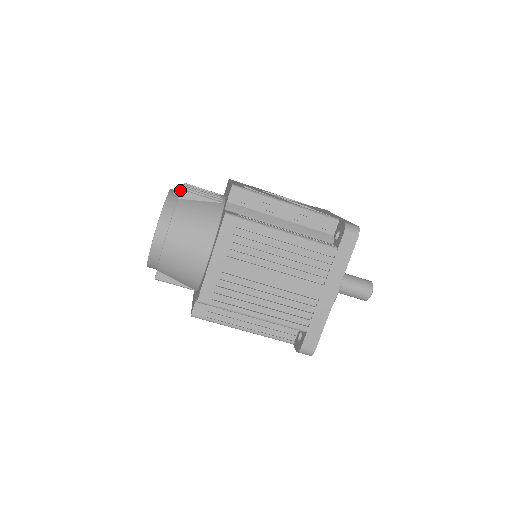
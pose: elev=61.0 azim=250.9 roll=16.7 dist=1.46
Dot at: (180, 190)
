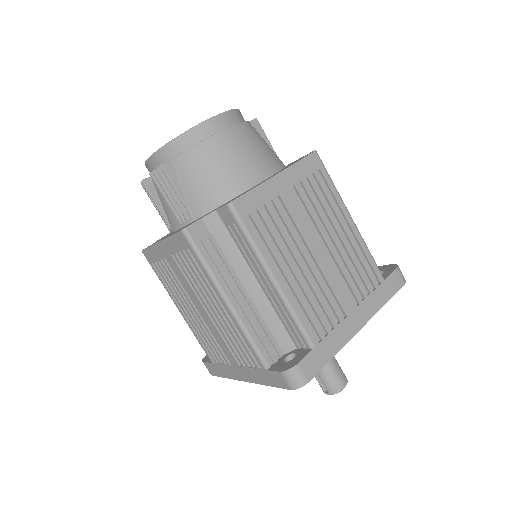
Dot at: (255, 118)
